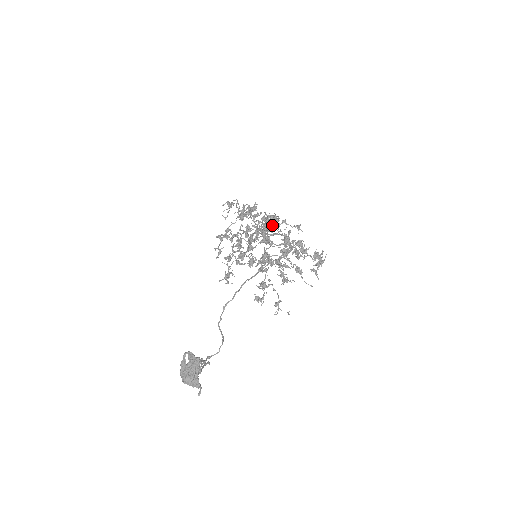
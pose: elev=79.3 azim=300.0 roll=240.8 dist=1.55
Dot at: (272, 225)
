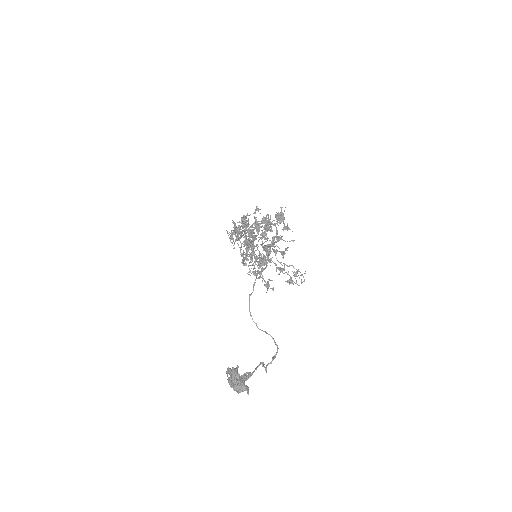
Dot at: (246, 225)
